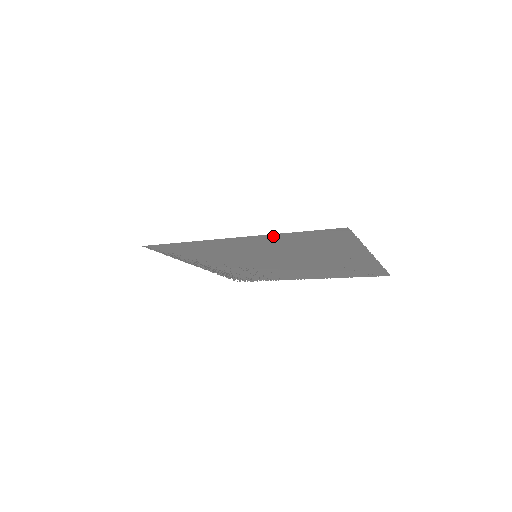
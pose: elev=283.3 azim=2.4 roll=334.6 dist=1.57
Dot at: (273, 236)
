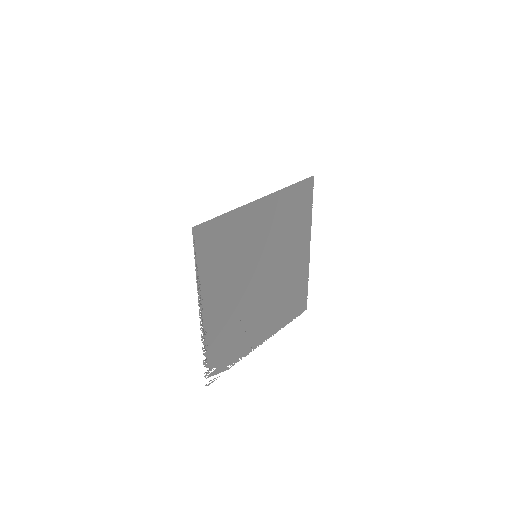
Dot at: (281, 194)
